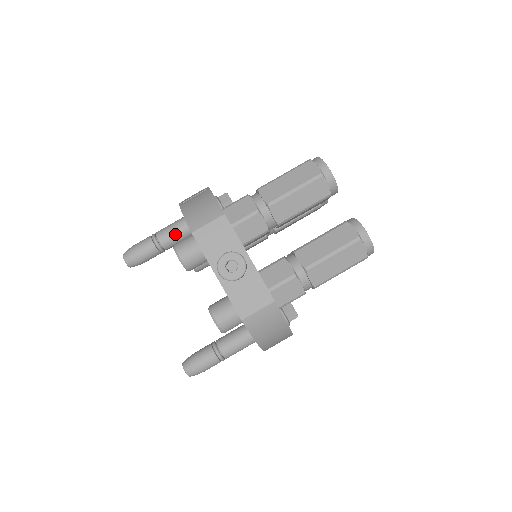
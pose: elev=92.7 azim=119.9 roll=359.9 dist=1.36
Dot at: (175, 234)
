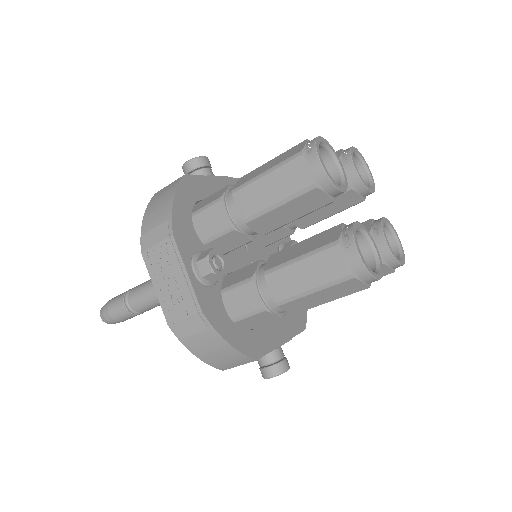
Dot at: occluded
